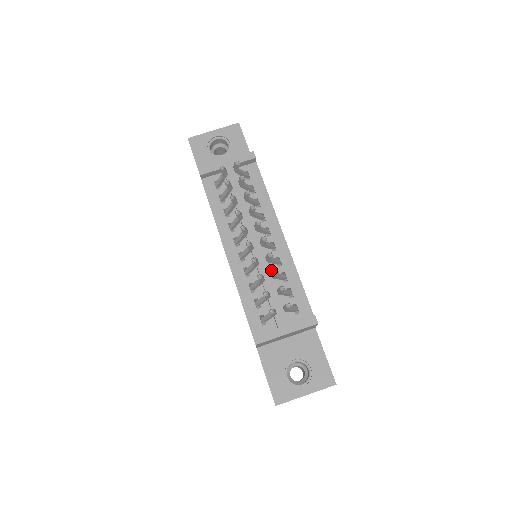
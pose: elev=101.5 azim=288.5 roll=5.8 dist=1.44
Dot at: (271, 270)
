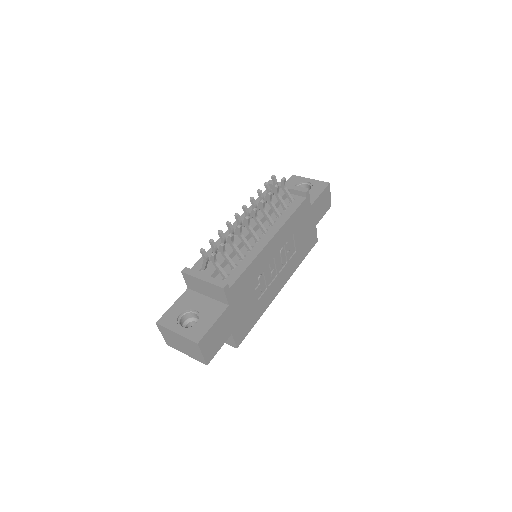
Dot at: (241, 250)
